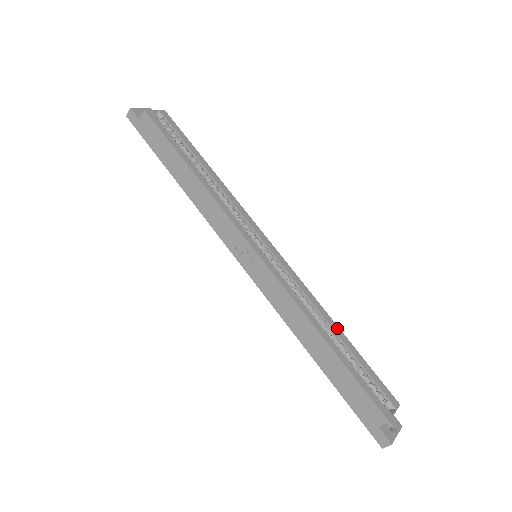
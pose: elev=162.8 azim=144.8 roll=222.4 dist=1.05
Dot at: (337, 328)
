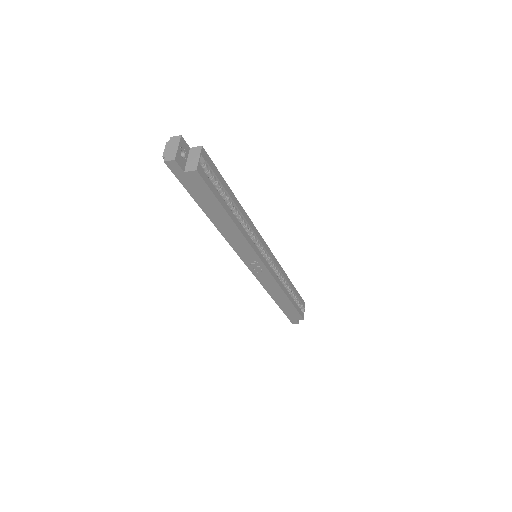
Dot at: (290, 282)
